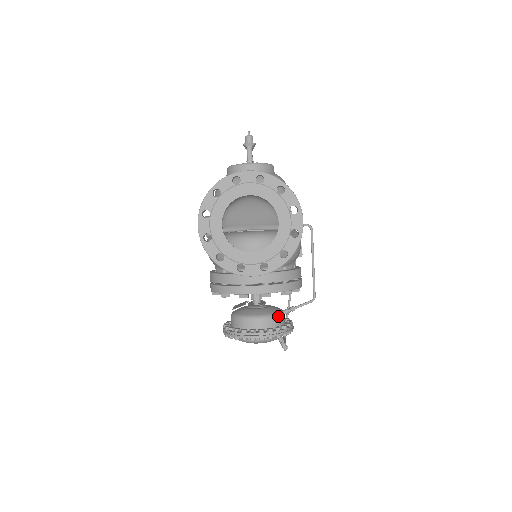
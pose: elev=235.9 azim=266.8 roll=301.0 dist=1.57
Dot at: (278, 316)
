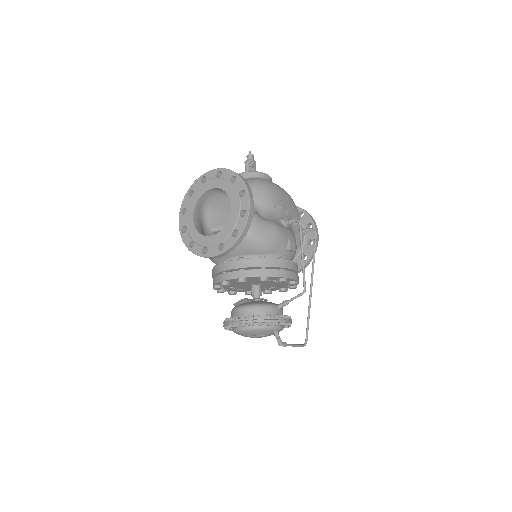
Dot at: (264, 306)
